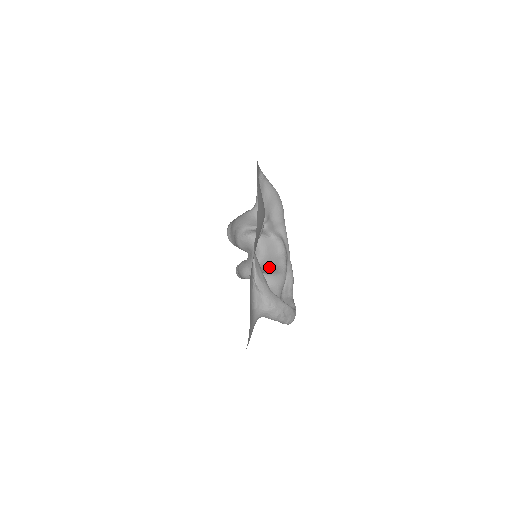
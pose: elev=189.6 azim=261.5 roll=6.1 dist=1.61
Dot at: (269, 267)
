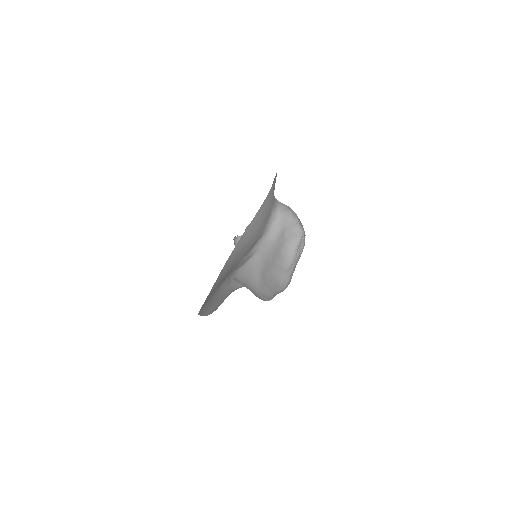
Dot at: occluded
